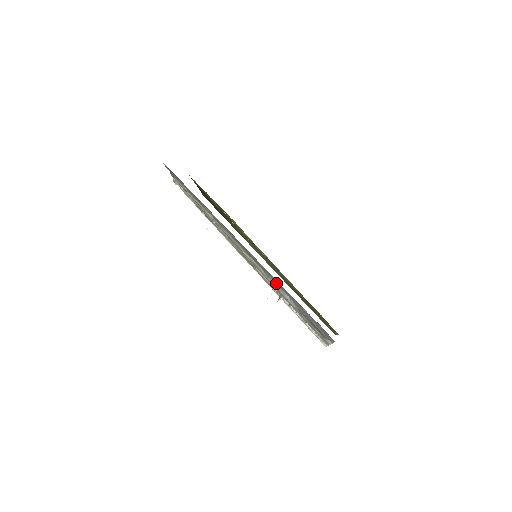
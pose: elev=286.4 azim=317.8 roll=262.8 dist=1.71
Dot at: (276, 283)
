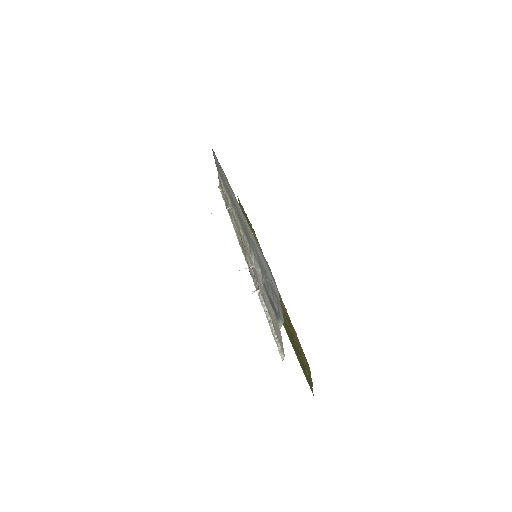
Dot at: occluded
